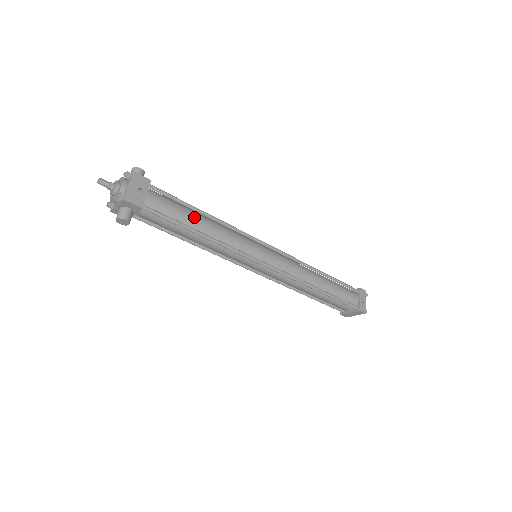
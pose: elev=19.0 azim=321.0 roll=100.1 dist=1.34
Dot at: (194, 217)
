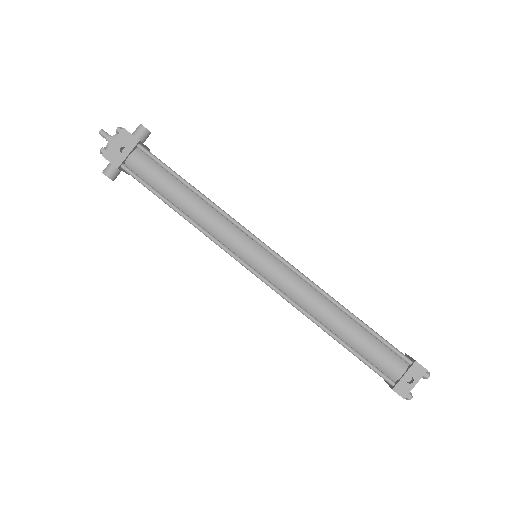
Dot at: (176, 190)
